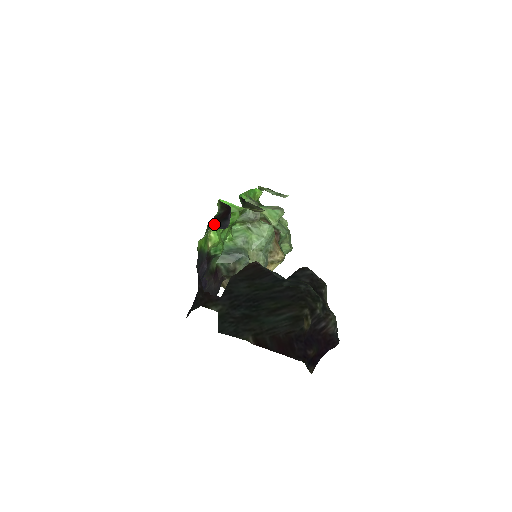
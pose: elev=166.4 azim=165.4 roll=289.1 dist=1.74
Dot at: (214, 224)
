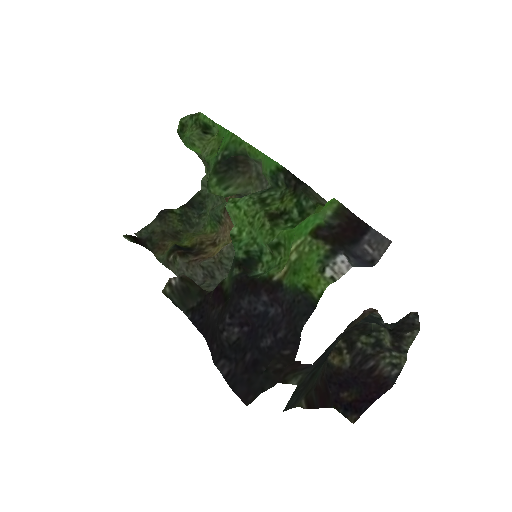
Dot at: (344, 252)
